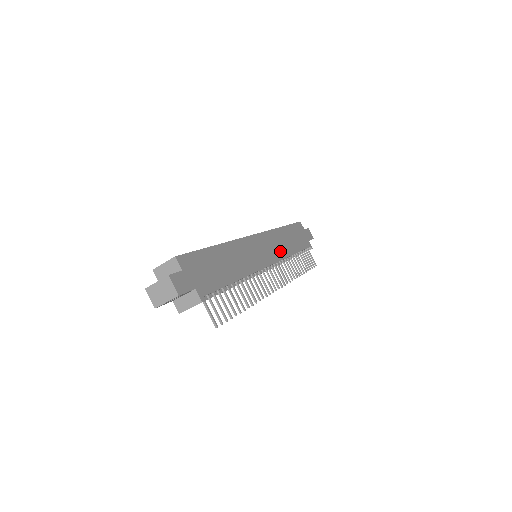
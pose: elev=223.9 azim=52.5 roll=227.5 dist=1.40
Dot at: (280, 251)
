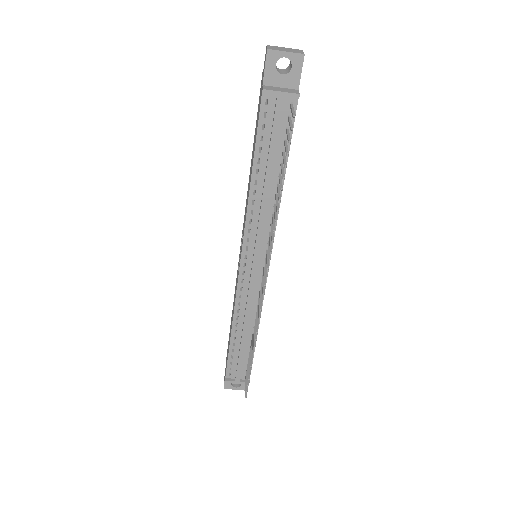
Dot at: occluded
